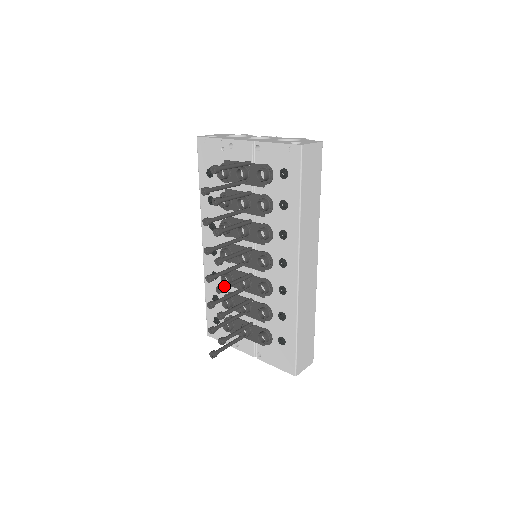
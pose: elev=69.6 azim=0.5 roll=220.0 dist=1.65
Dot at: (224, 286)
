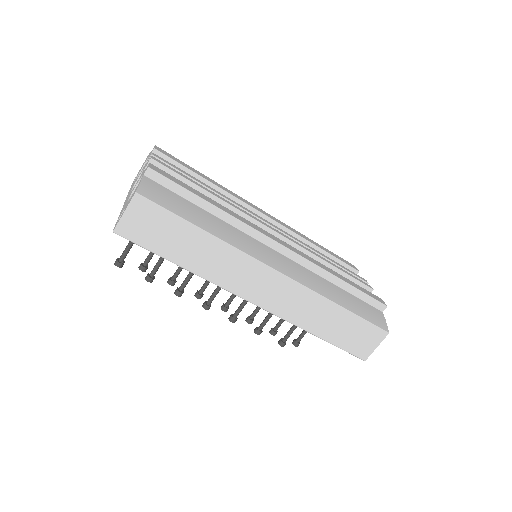
Dot at: (234, 314)
